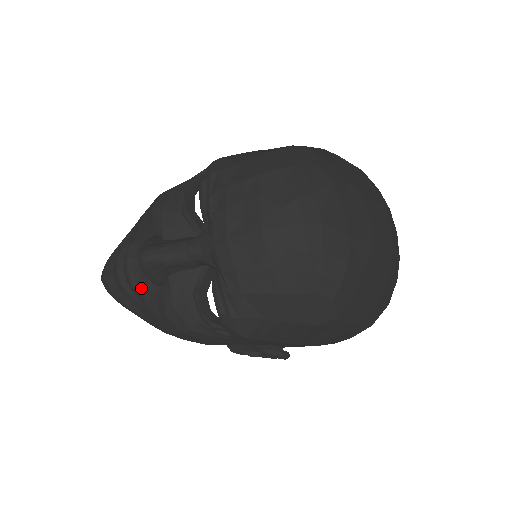
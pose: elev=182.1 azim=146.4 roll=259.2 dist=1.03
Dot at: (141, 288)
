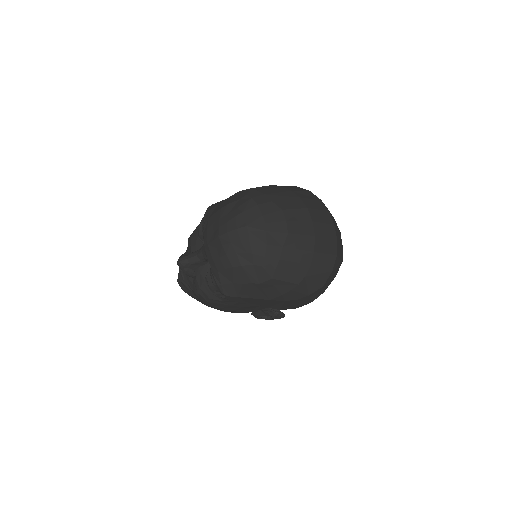
Dot at: (187, 281)
